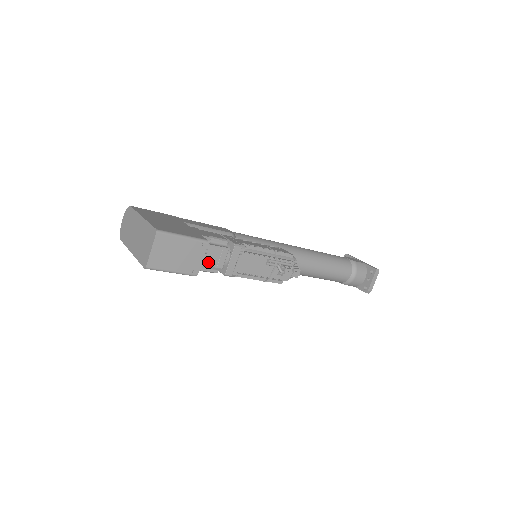
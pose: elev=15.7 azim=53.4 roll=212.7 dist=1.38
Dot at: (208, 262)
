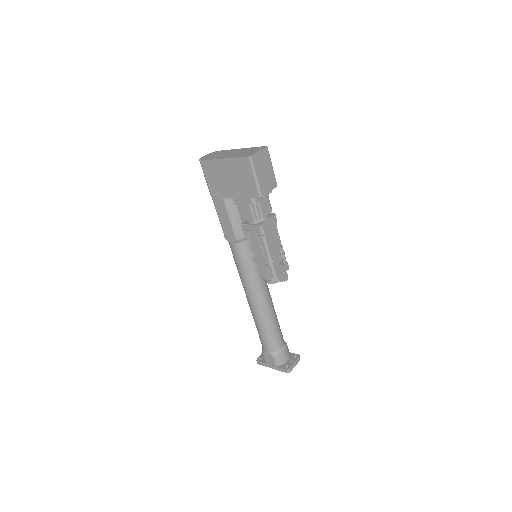
Dot at: (262, 204)
